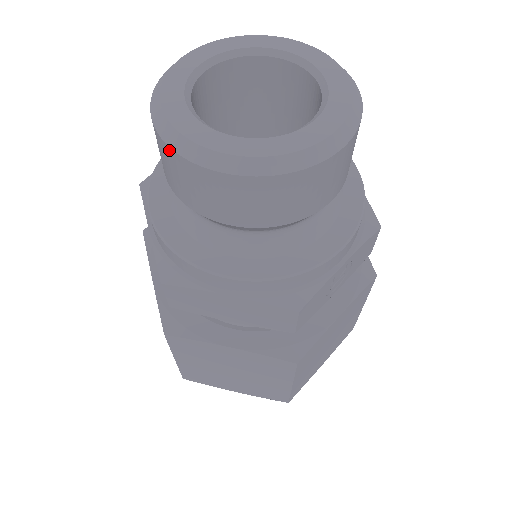
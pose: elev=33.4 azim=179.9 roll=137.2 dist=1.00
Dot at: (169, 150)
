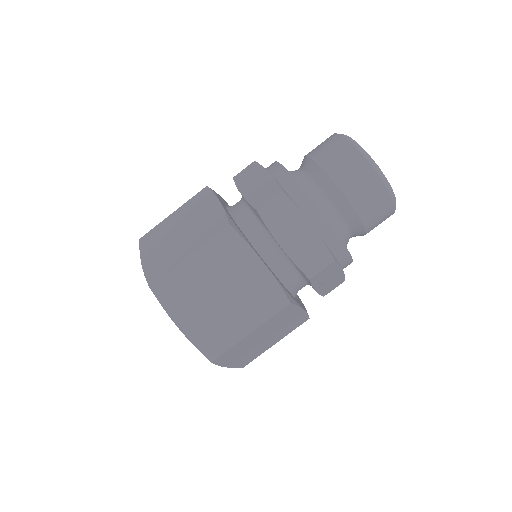
Dot at: (352, 147)
